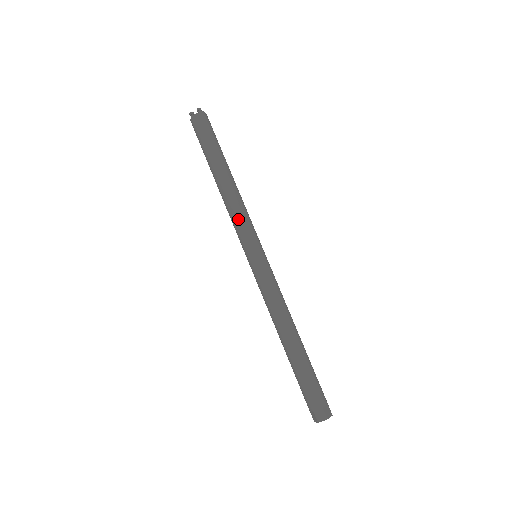
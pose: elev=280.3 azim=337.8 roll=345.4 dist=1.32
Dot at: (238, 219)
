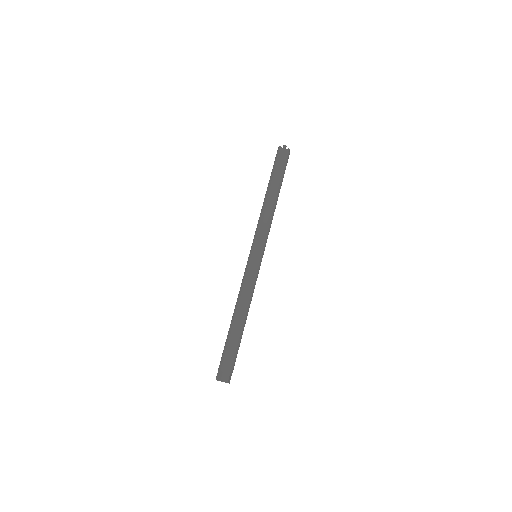
Dot at: (258, 226)
